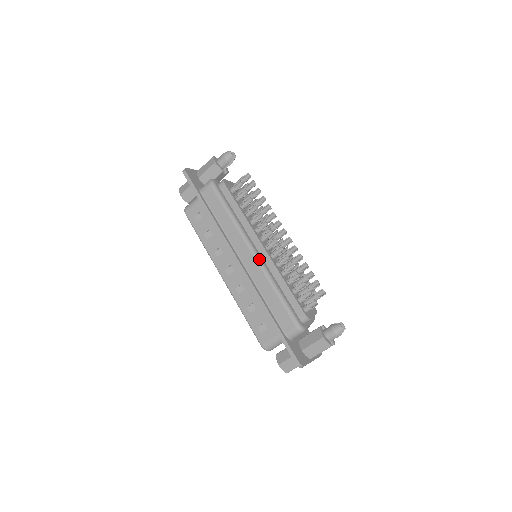
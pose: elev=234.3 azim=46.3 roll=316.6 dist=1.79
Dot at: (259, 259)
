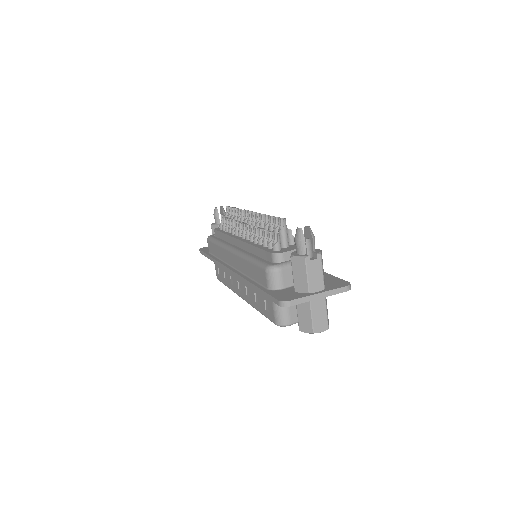
Dot at: (235, 251)
